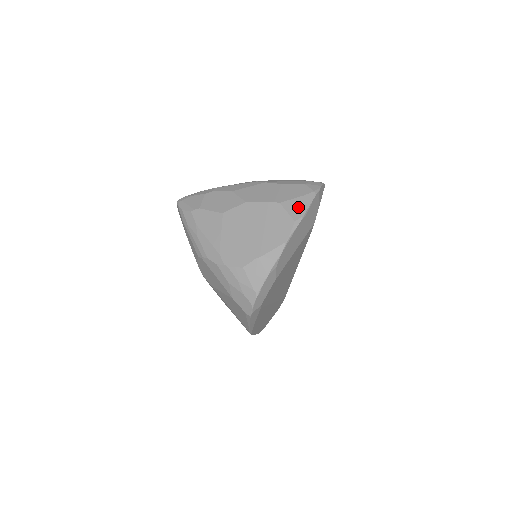
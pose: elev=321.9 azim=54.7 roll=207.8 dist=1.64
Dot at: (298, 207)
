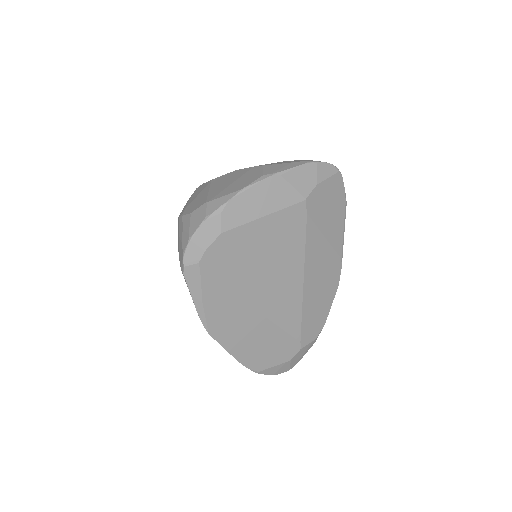
Dot at: (278, 168)
